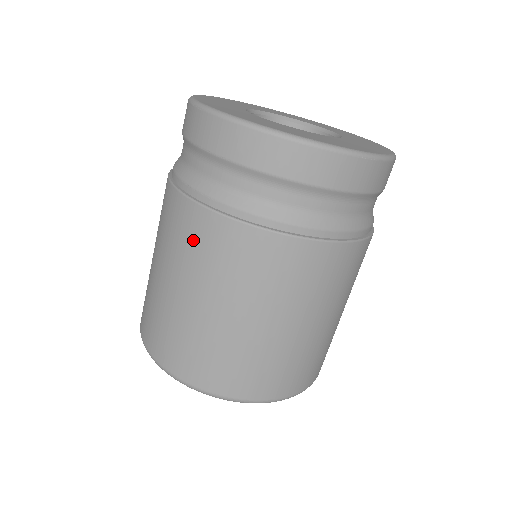
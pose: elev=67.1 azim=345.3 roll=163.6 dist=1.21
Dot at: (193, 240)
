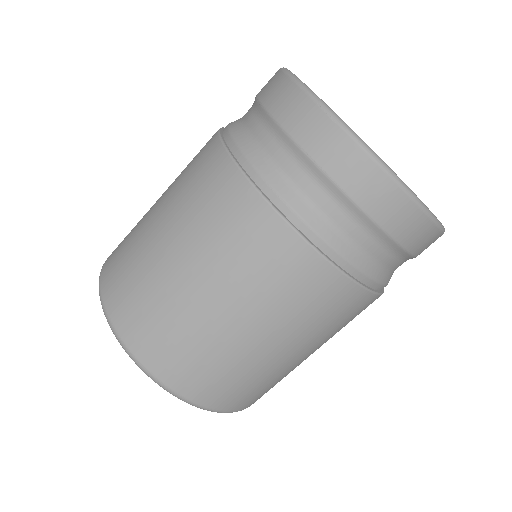
Dot at: (259, 255)
